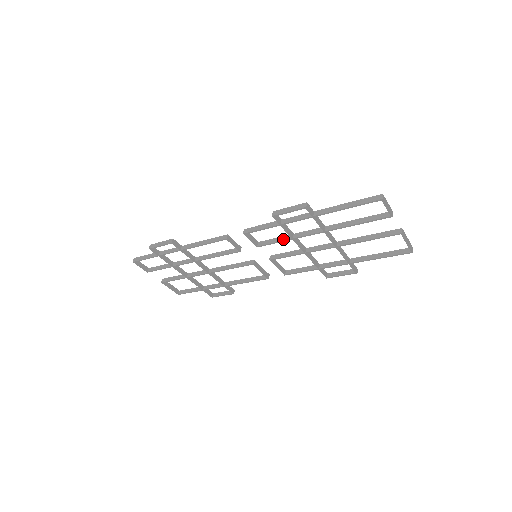
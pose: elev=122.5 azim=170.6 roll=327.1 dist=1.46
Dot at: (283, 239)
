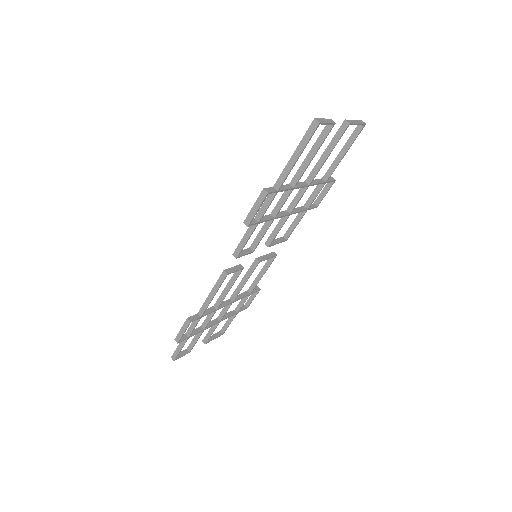
Dot at: (267, 227)
